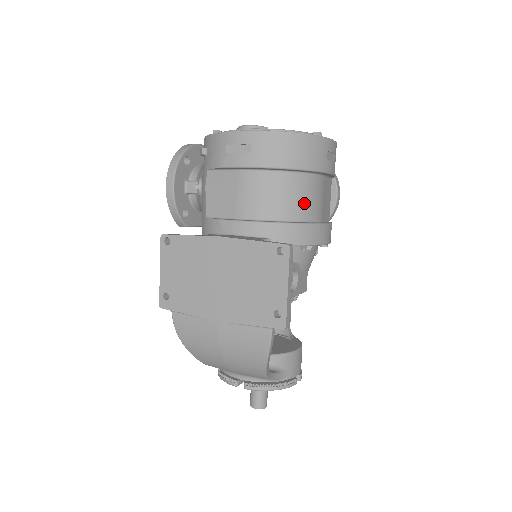
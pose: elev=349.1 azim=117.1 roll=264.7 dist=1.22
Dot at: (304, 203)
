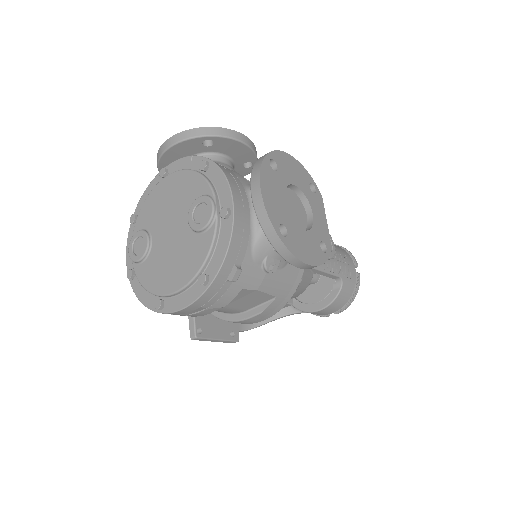
Dot at: occluded
